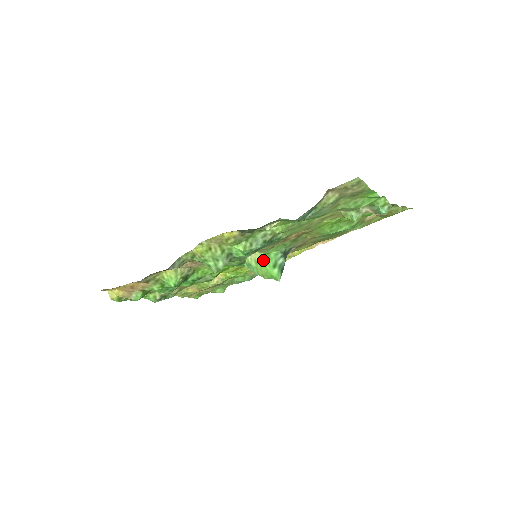
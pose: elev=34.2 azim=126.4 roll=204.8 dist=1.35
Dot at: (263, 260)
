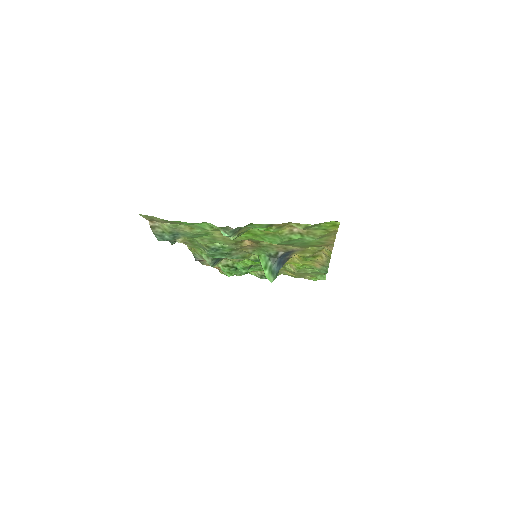
Dot at: (260, 260)
